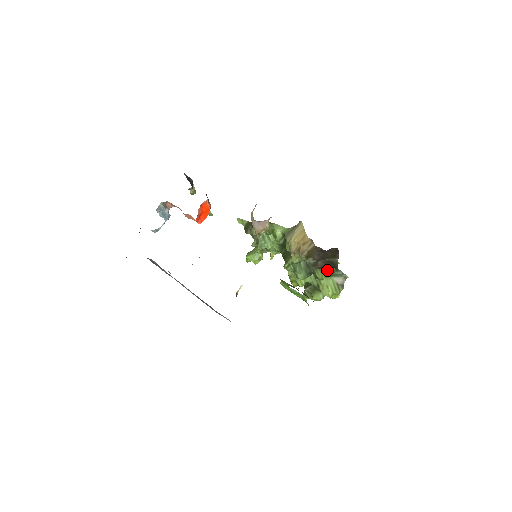
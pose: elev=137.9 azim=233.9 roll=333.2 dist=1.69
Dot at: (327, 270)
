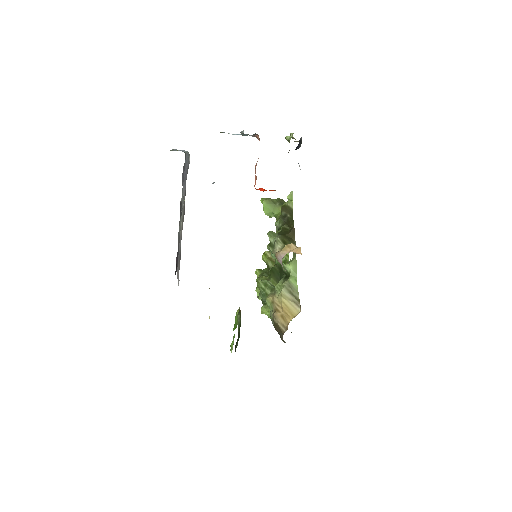
Dot at: occluded
